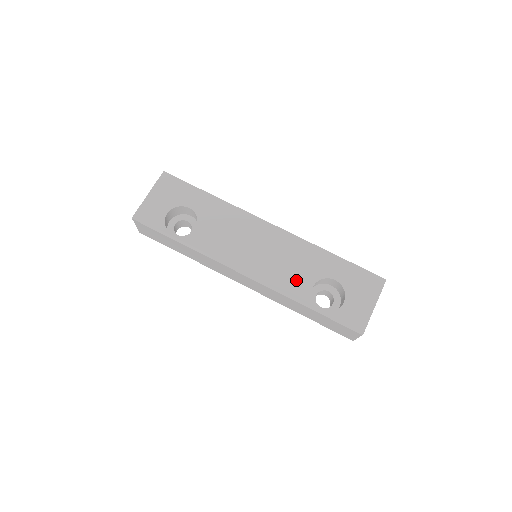
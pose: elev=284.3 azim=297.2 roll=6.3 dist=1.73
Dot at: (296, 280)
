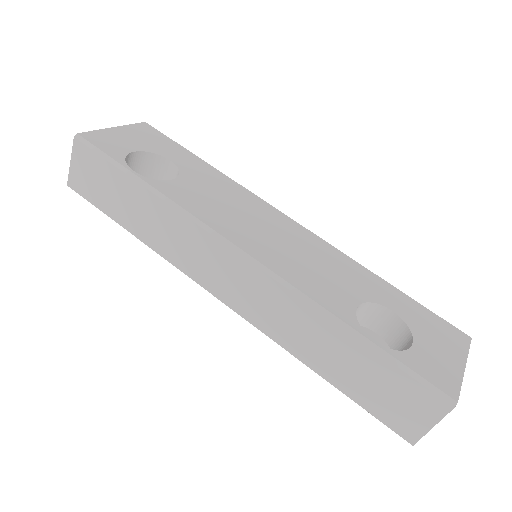
Dot at: (329, 289)
